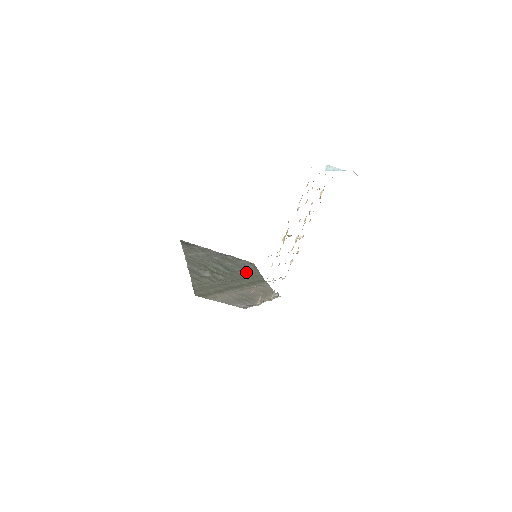
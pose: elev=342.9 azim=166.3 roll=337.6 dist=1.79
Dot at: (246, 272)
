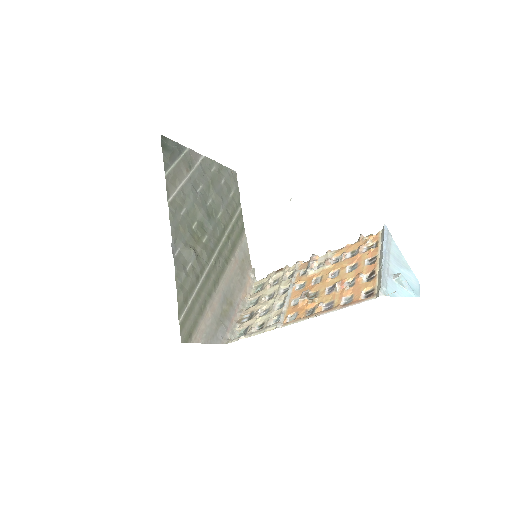
Dot at: (228, 213)
